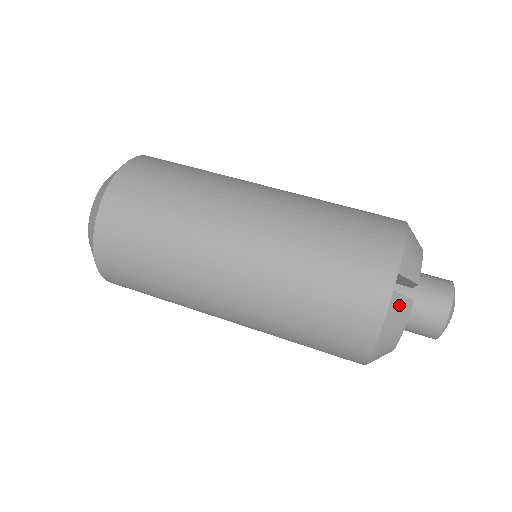
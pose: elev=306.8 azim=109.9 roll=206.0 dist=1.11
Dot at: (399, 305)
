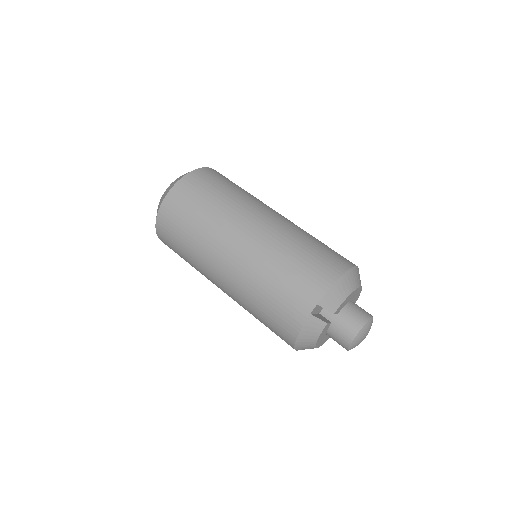
Dot at: (314, 323)
